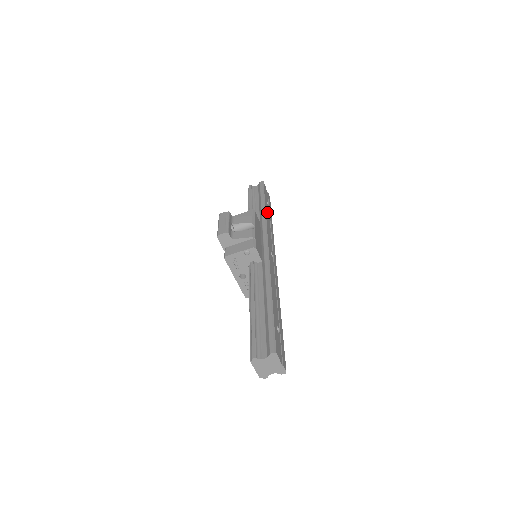
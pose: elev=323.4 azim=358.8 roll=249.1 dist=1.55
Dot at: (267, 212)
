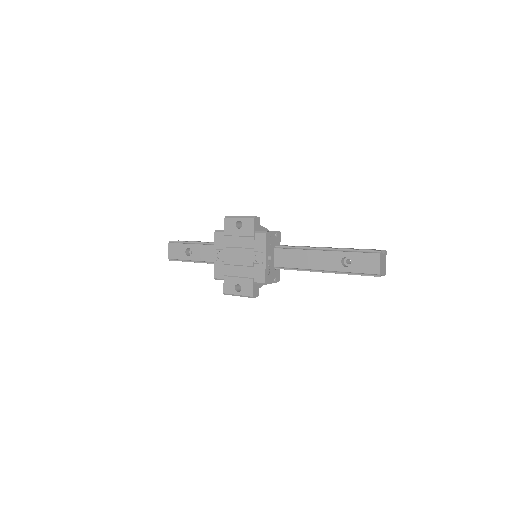
Dot at: occluded
